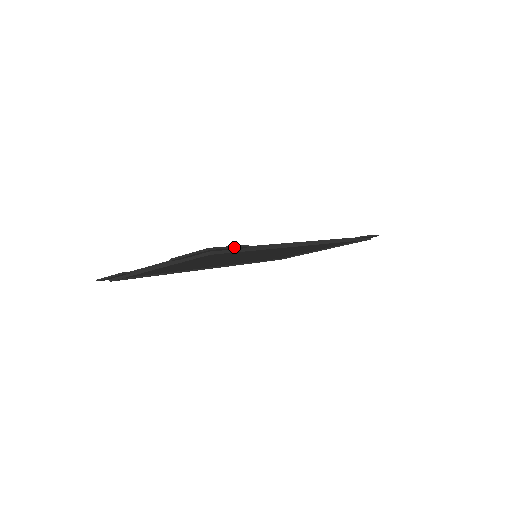
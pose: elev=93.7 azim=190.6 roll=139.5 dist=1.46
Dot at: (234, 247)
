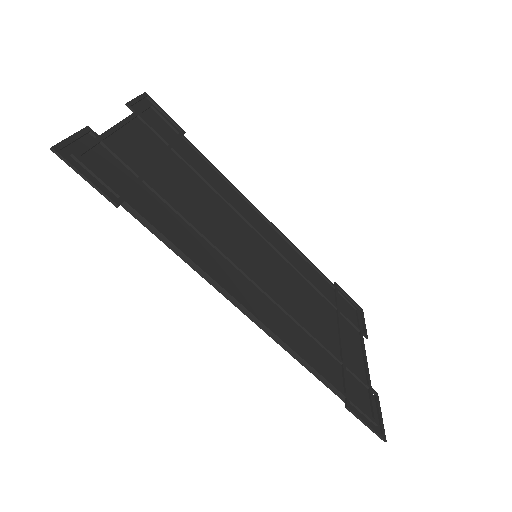
Dot at: (93, 185)
